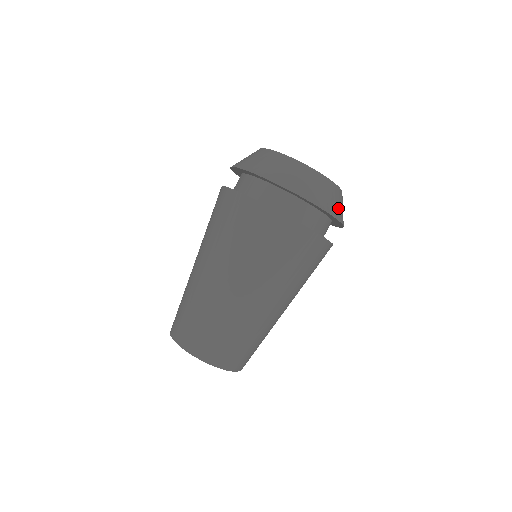
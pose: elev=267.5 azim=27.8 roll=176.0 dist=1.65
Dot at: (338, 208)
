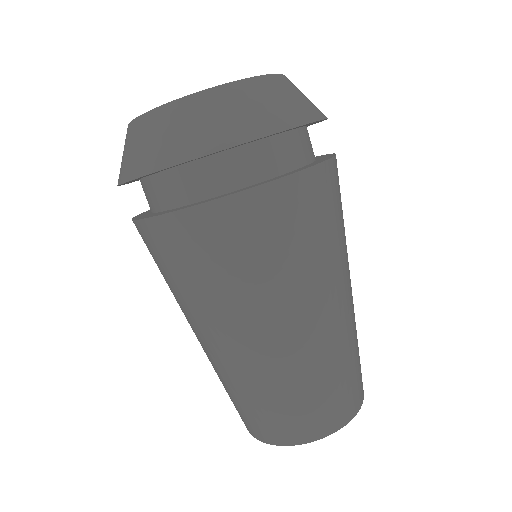
Dot at: (310, 103)
